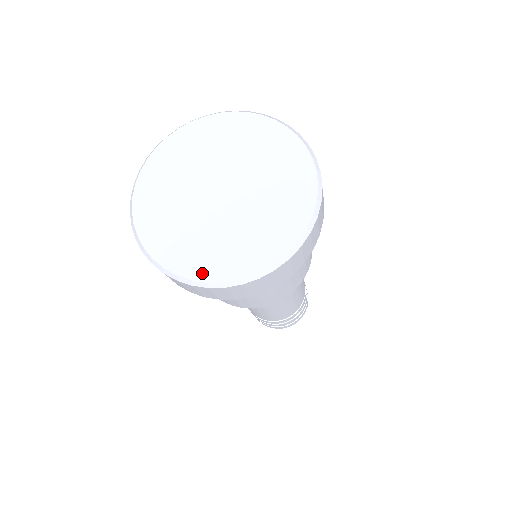
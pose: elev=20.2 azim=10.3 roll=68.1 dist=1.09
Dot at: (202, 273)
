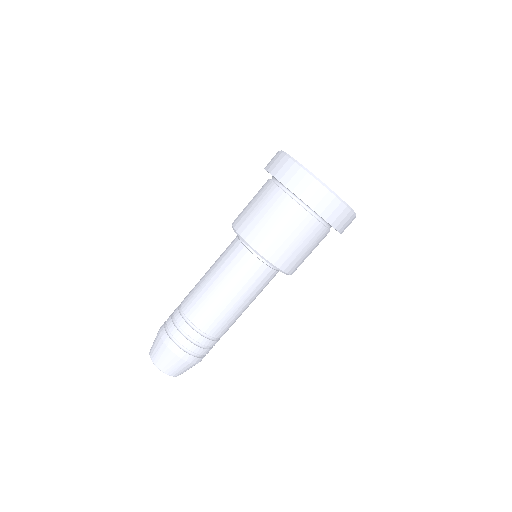
Dot at: occluded
